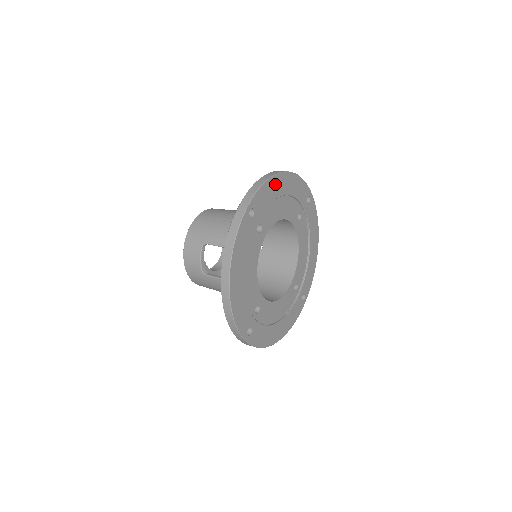
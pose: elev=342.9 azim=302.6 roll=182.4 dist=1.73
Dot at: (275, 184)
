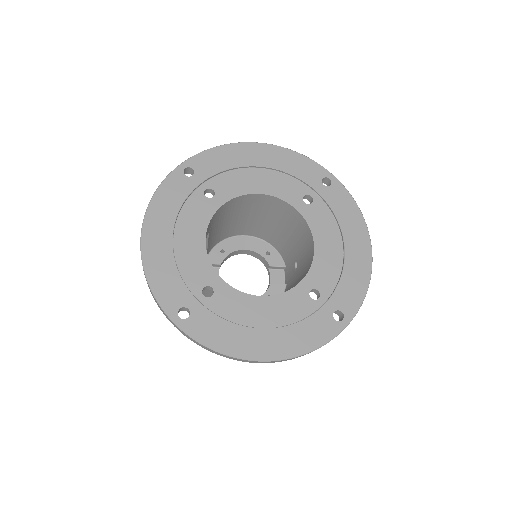
Dot at: (238, 152)
